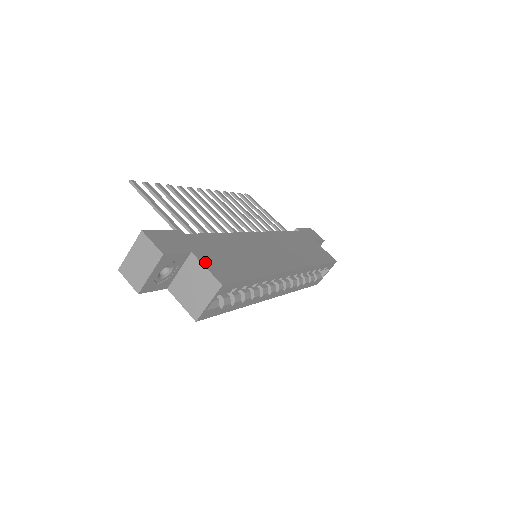
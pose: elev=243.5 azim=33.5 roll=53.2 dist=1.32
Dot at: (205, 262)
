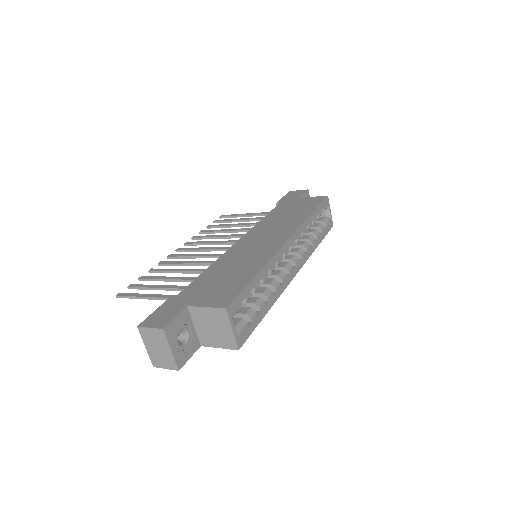
Dot at: (202, 303)
